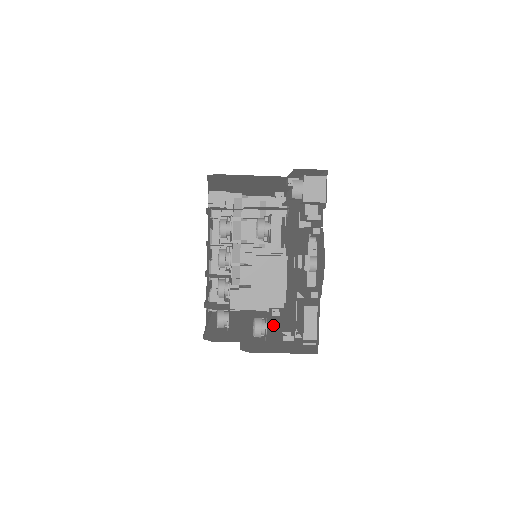
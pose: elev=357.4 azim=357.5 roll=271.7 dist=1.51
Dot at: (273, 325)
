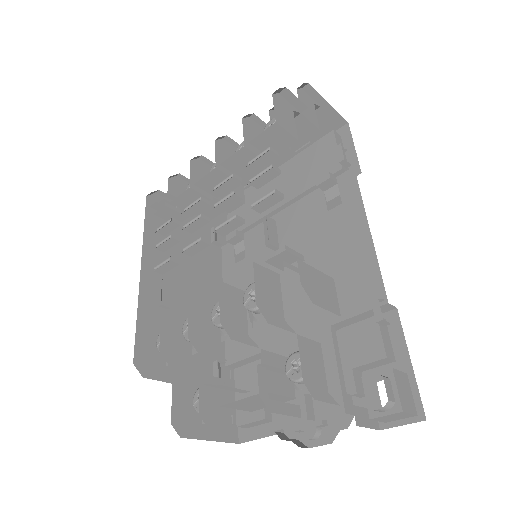
Dot at: (210, 300)
